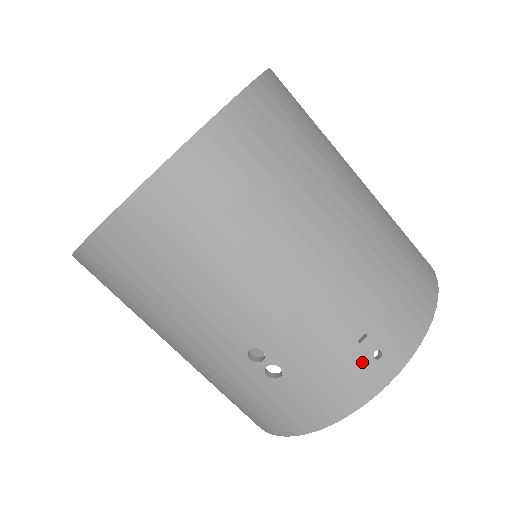
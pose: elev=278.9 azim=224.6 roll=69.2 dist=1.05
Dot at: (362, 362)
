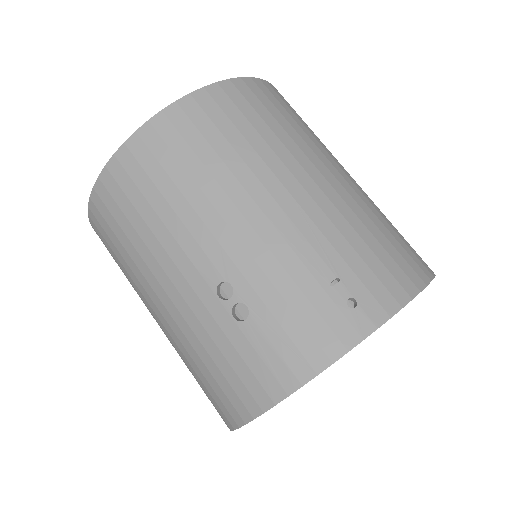
Dot at: (333, 308)
